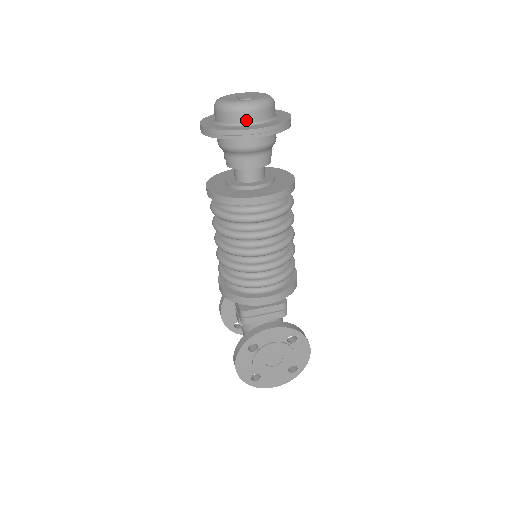
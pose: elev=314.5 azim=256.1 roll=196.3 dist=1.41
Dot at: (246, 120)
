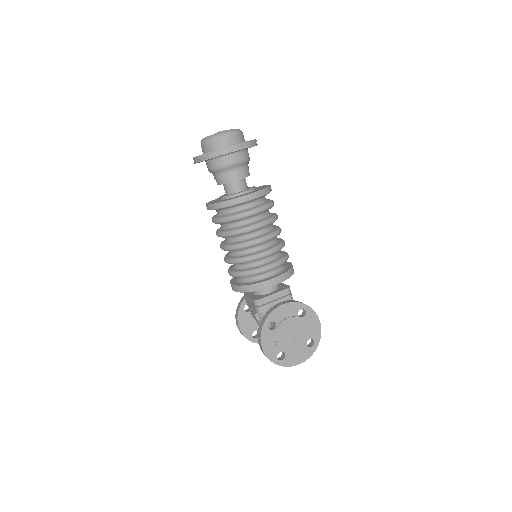
Dot at: (226, 143)
